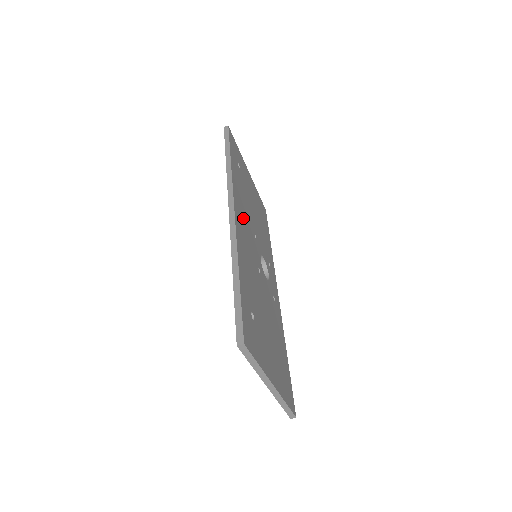
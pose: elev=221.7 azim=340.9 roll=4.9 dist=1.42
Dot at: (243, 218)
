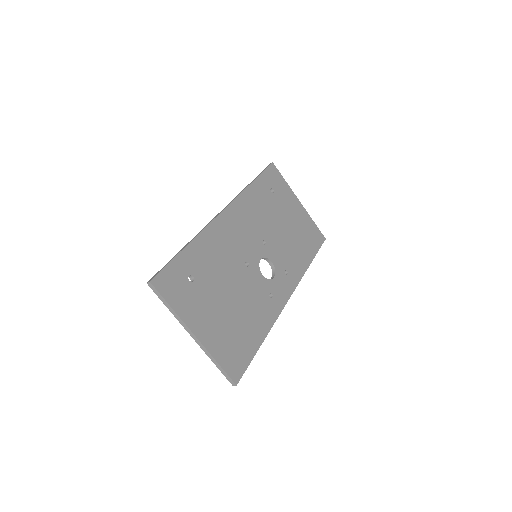
Dot at: (242, 222)
